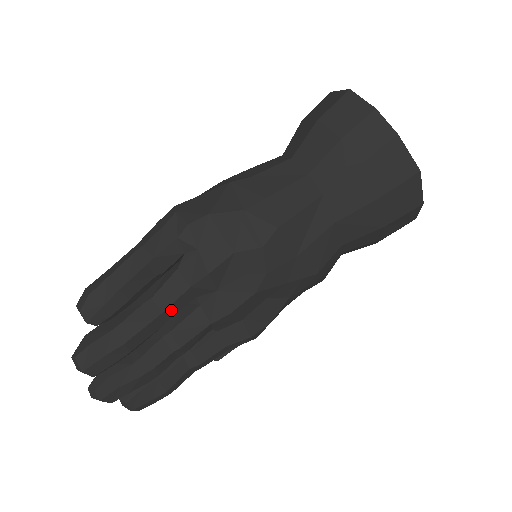
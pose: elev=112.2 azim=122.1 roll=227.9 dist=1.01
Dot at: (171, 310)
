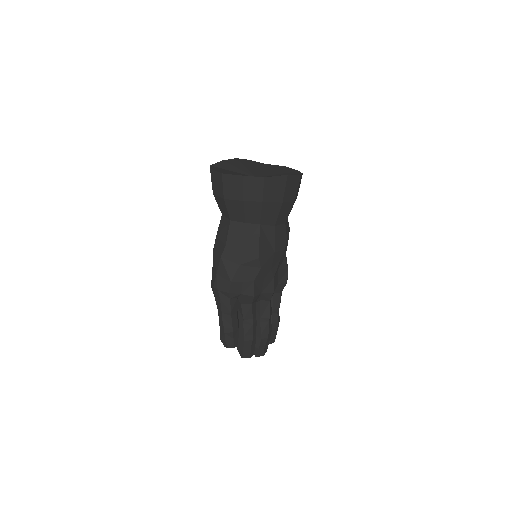
Dot at: (254, 315)
